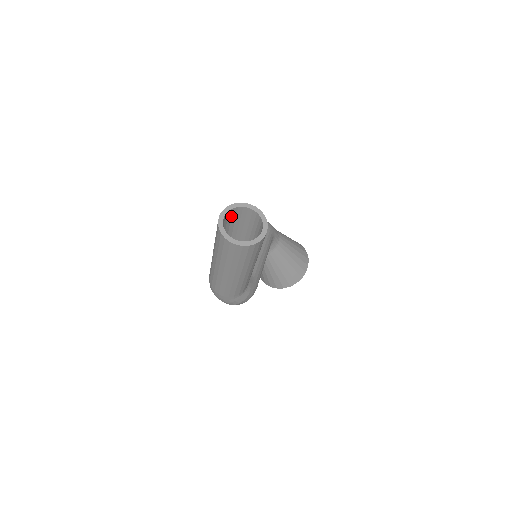
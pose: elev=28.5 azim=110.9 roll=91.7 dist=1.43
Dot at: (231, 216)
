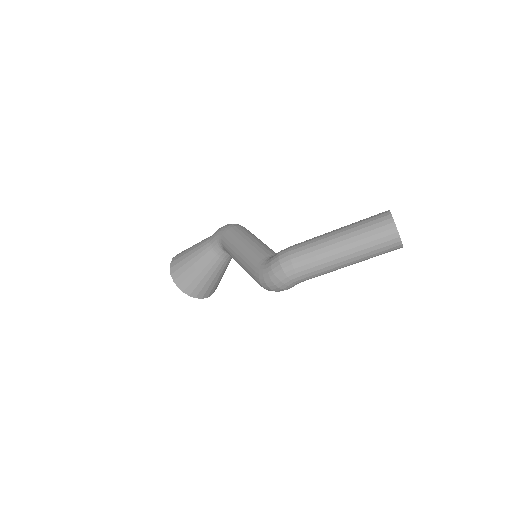
Dot at: occluded
